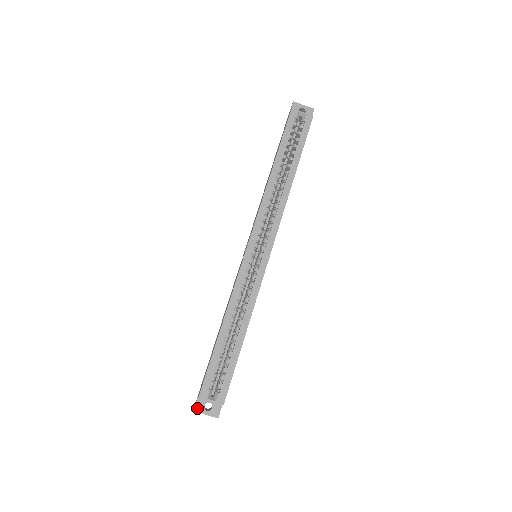
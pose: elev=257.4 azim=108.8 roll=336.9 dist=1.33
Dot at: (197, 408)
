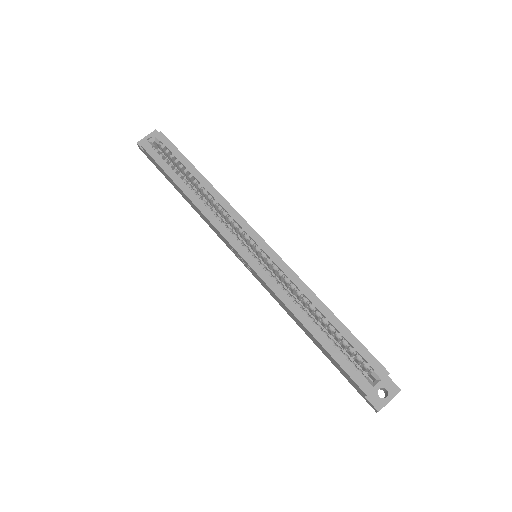
Dot at: (377, 406)
